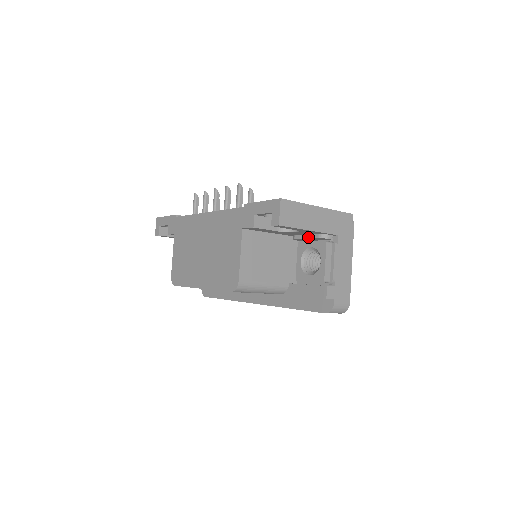
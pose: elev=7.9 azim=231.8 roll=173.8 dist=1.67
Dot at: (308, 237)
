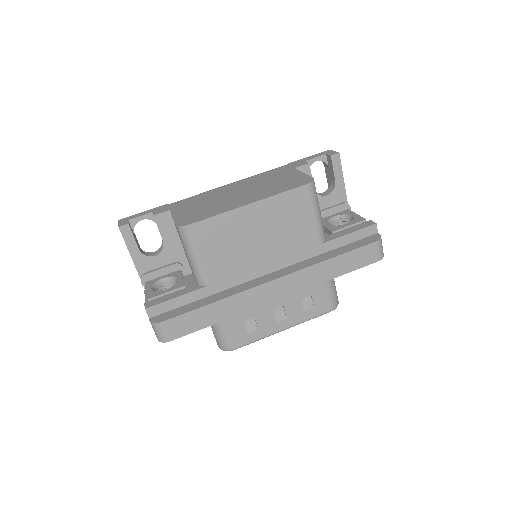
Dot at: (332, 206)
